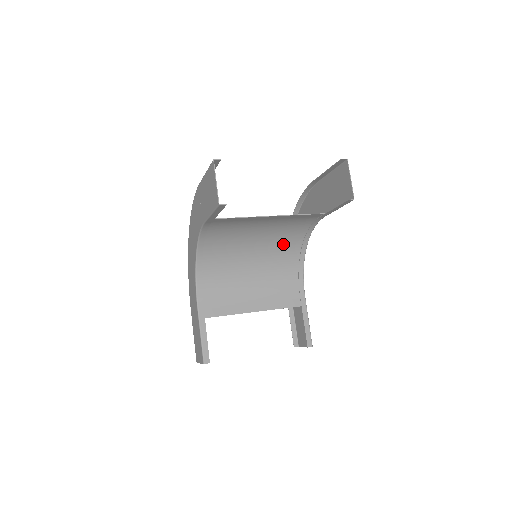
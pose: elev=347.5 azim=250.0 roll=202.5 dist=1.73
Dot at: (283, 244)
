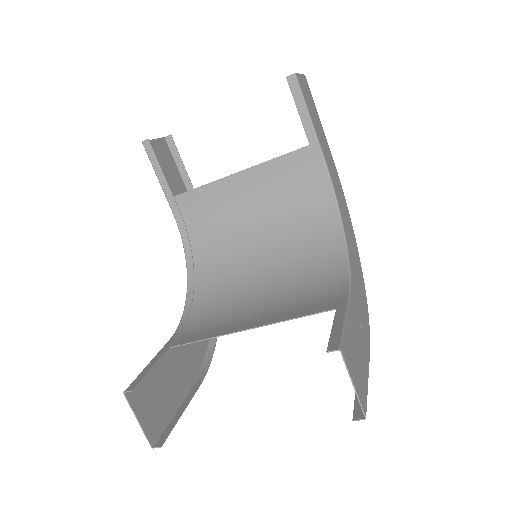
Dot at: (302, 238)
